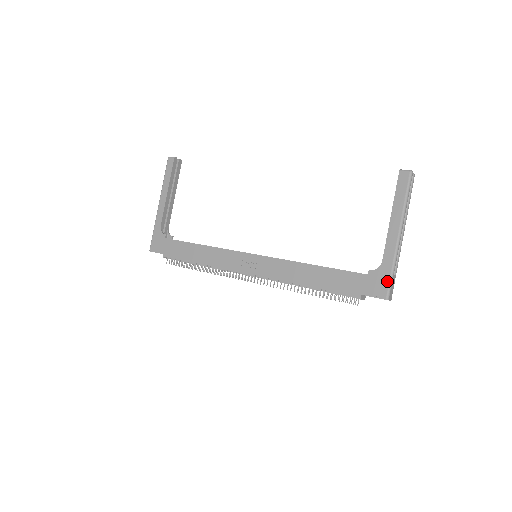
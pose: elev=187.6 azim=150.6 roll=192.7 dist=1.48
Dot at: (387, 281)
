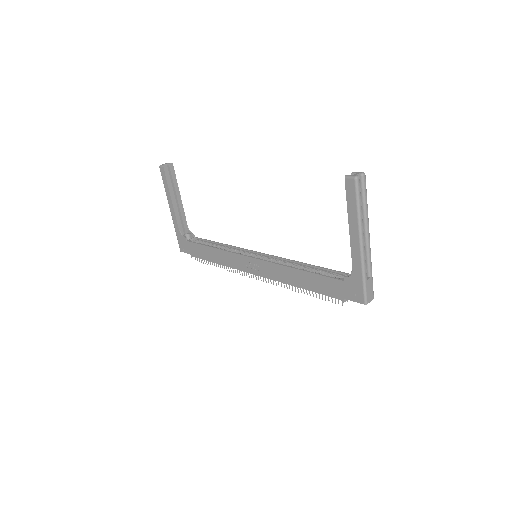
Dot at: (361, 288)
